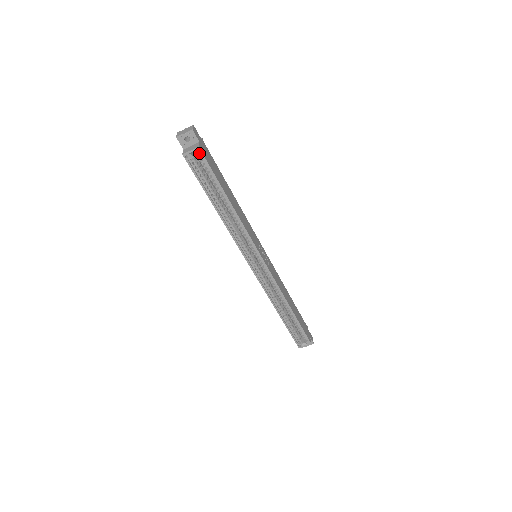
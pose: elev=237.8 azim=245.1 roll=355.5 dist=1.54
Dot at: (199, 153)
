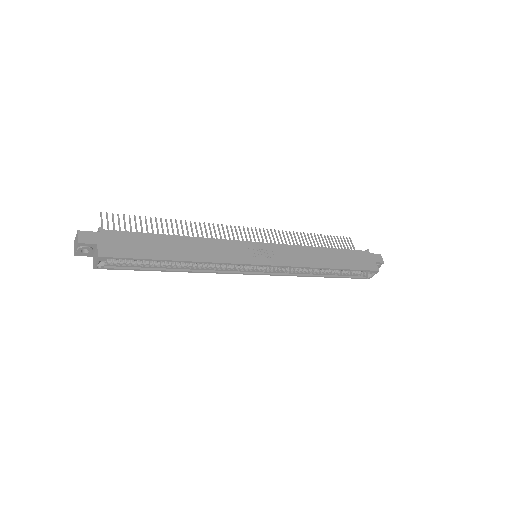
Dot at: (105, 259)
